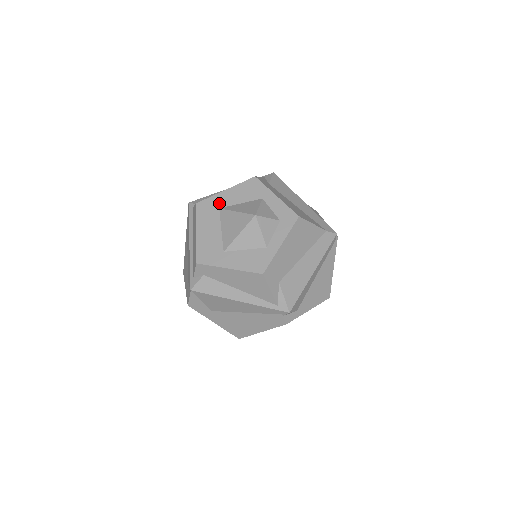
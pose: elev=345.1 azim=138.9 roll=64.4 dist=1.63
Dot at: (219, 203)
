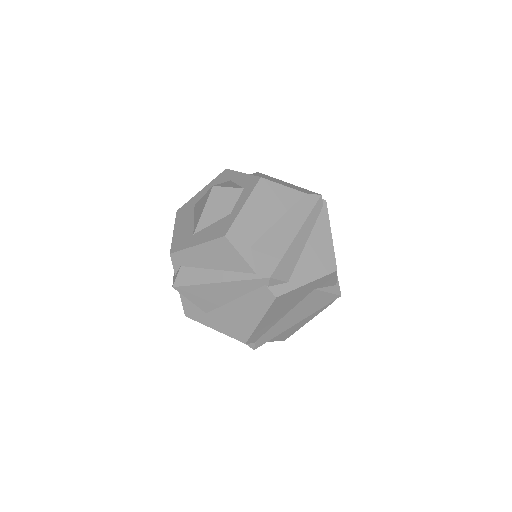
Dot at: (195, 201)
